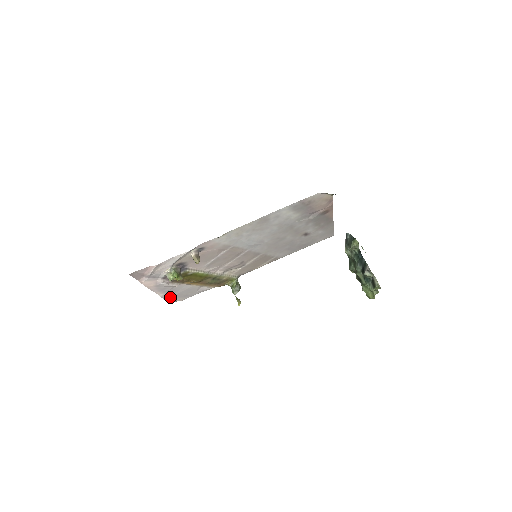
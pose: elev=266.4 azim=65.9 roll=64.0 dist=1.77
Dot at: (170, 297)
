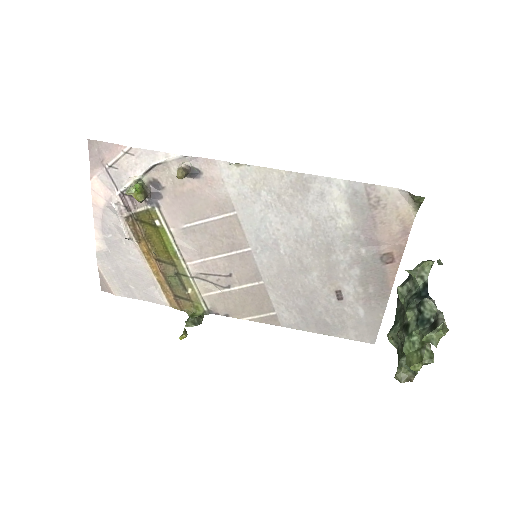
Dot at: (106, 265)
